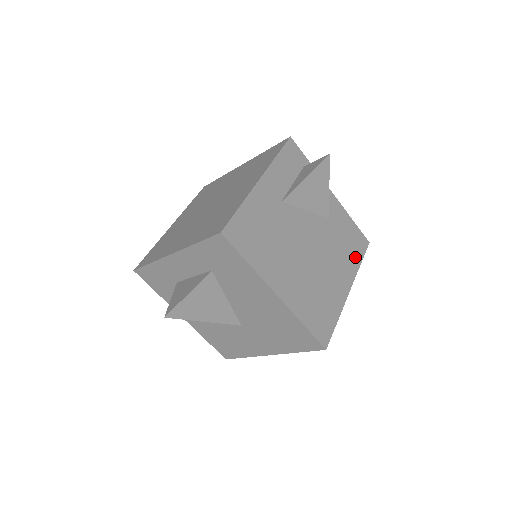
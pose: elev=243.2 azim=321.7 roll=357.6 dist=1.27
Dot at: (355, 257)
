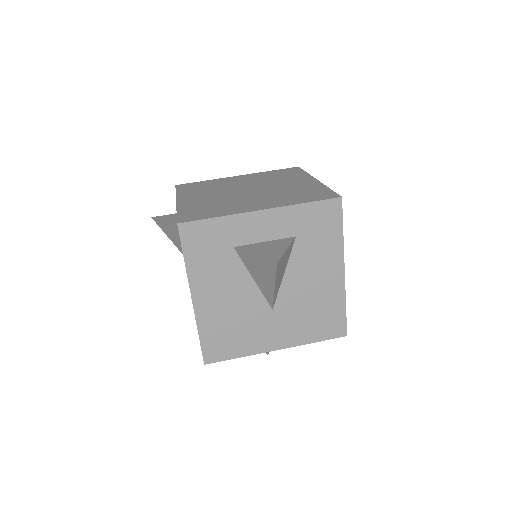
Dot at: occluded
